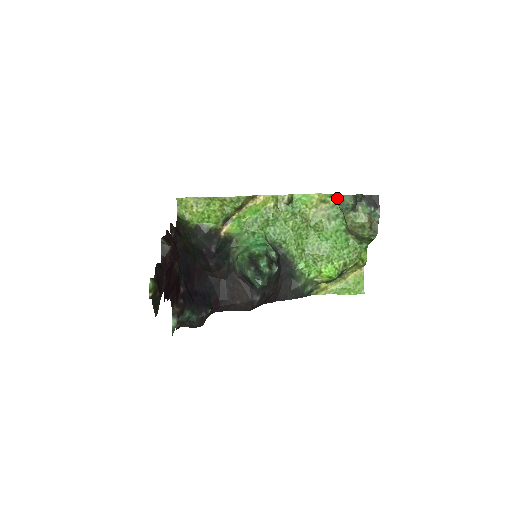
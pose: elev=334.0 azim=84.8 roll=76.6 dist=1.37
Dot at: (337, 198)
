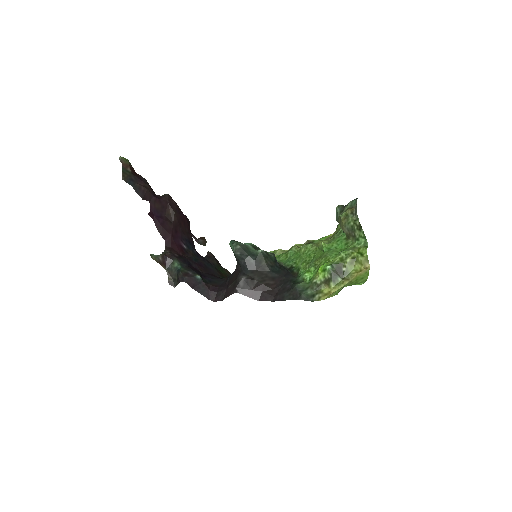
Dot at: occluded
